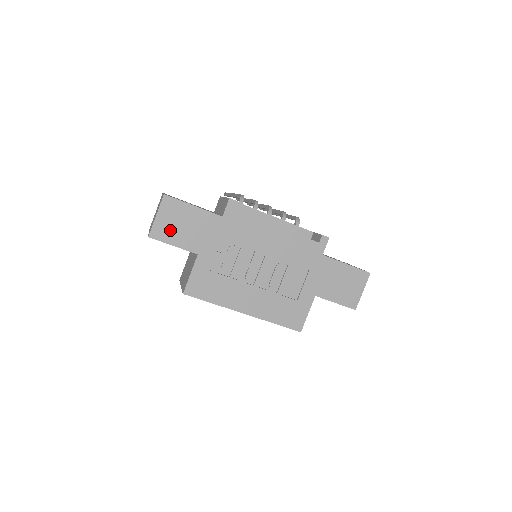
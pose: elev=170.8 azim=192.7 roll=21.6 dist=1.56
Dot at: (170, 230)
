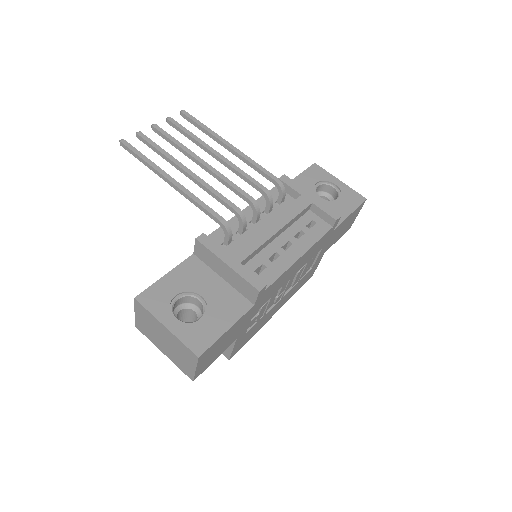
Dot at: (210, 359)
